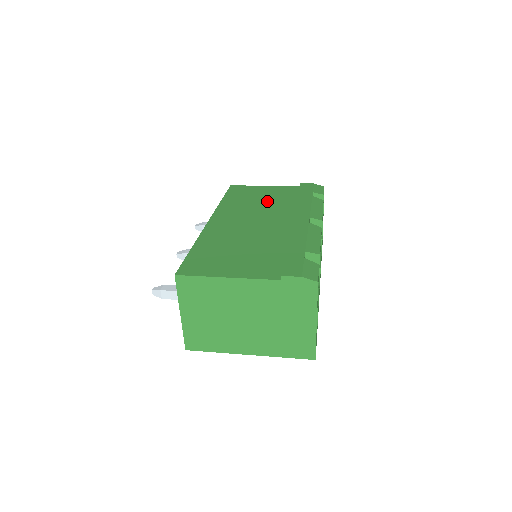
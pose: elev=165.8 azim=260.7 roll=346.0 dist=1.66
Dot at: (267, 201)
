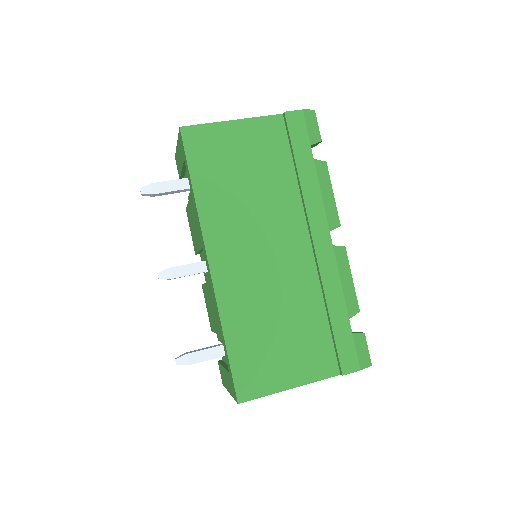
Dot at: (258, 181)
